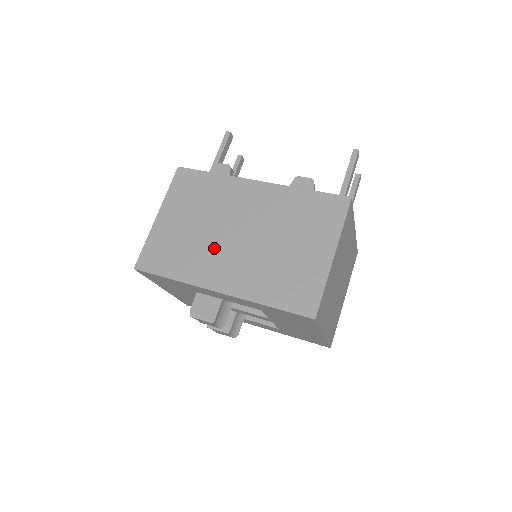
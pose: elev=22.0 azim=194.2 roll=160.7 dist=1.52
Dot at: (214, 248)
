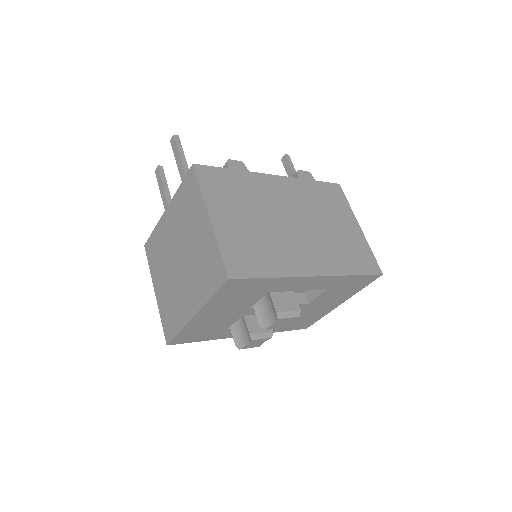
Dot at: (285, 239)
